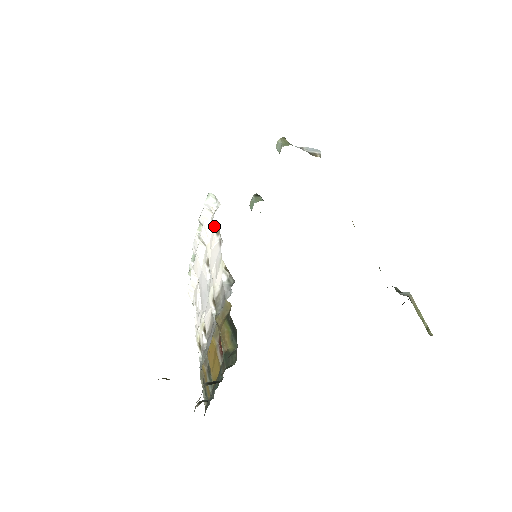
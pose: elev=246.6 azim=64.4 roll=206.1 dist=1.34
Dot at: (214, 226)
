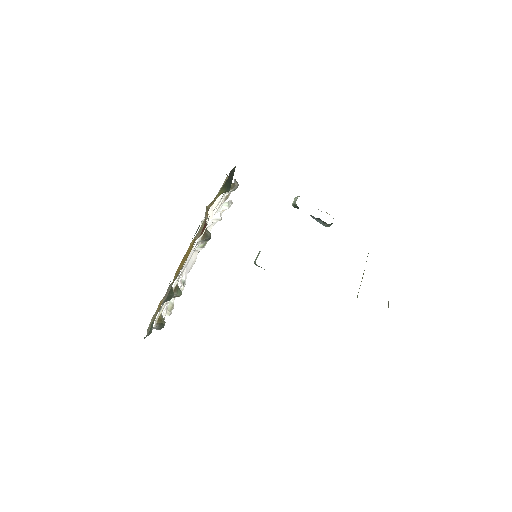
Dot at: (224, 198)
